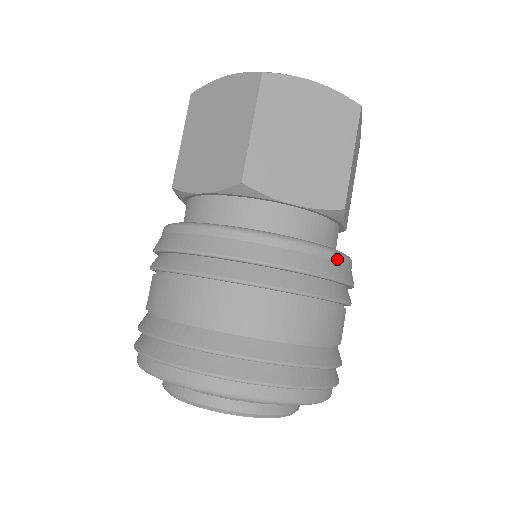
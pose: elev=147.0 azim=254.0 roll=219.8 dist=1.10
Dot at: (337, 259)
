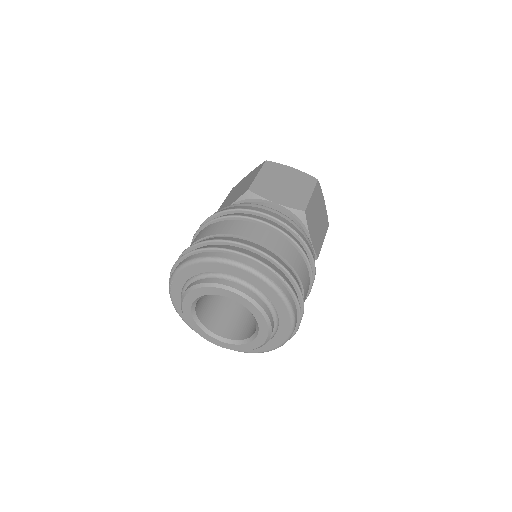
Dot at: (298, 228)
